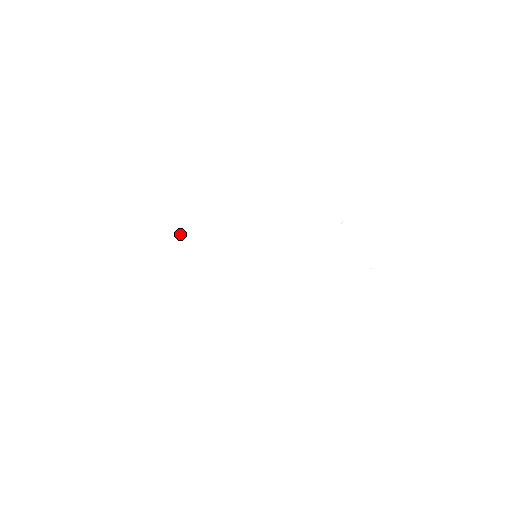
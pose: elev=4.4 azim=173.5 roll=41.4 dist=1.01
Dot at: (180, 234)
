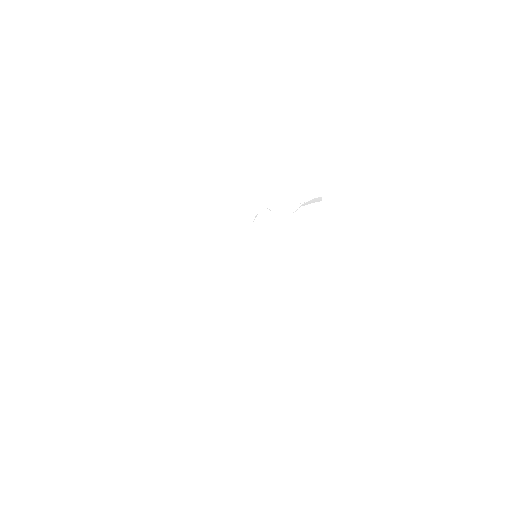
Dot at: (207, 289)
